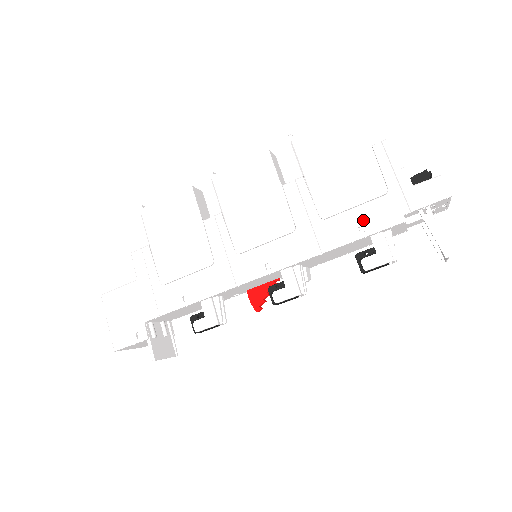
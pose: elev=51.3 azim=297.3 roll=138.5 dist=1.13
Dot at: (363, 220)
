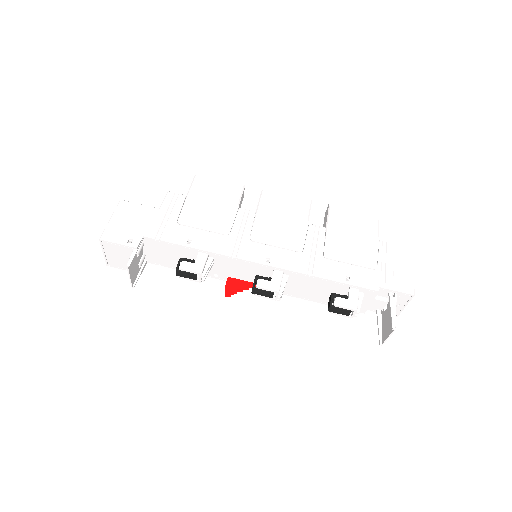
Dot at: (352, 274)
